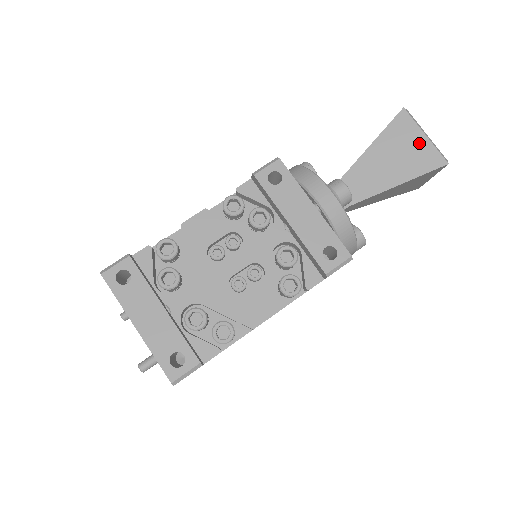
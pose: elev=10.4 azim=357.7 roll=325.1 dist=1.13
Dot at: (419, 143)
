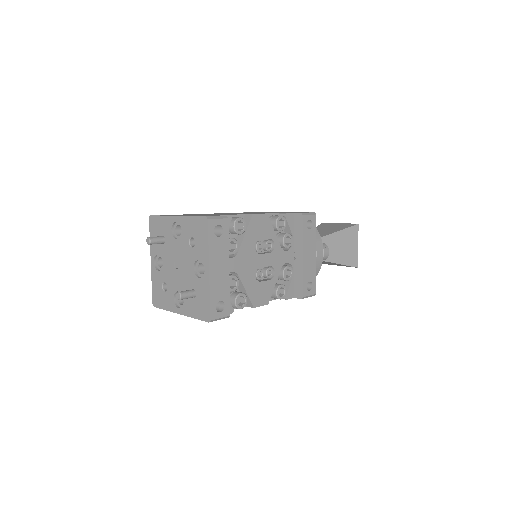
Dot at: (354, 248)
